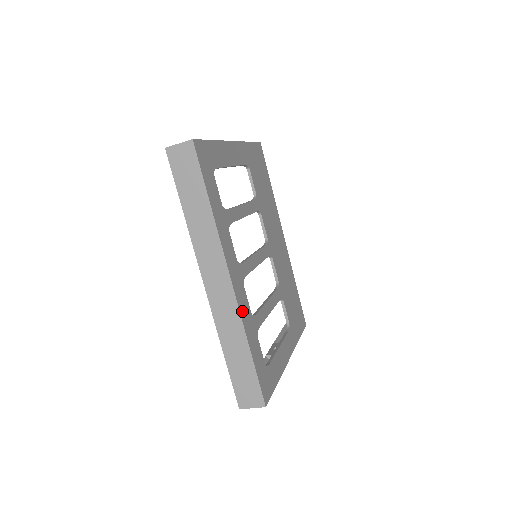
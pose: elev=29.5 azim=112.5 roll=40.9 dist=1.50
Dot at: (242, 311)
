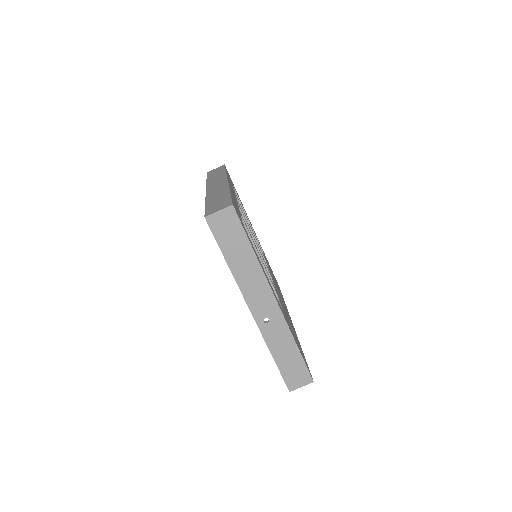
Dot at: (231, 190)
